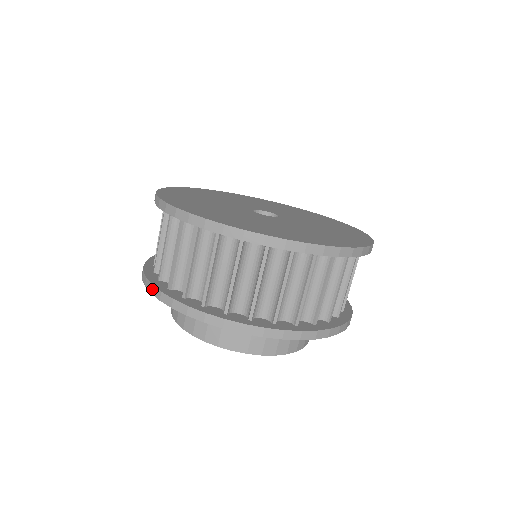
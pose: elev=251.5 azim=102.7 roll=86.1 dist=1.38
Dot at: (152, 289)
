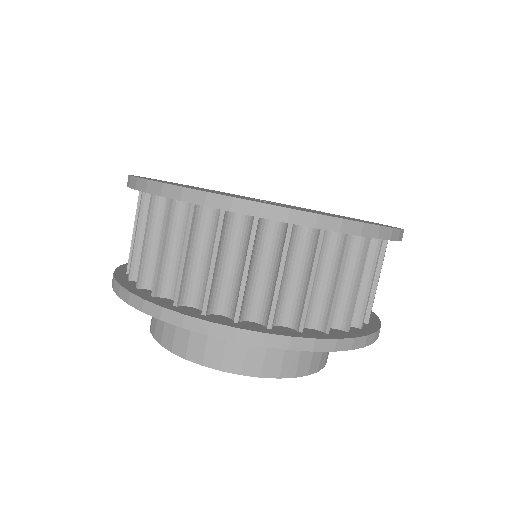
Dot at: (130, 298)
